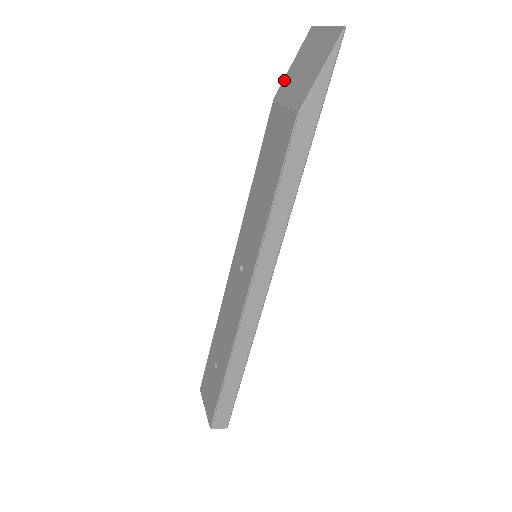
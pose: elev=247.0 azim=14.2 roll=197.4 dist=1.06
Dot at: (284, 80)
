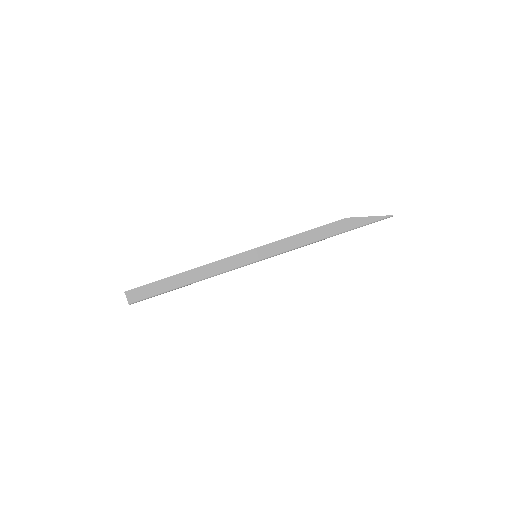
Dot at: occluded
